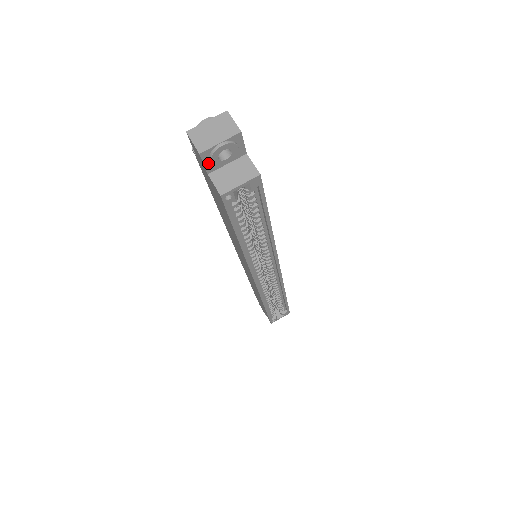
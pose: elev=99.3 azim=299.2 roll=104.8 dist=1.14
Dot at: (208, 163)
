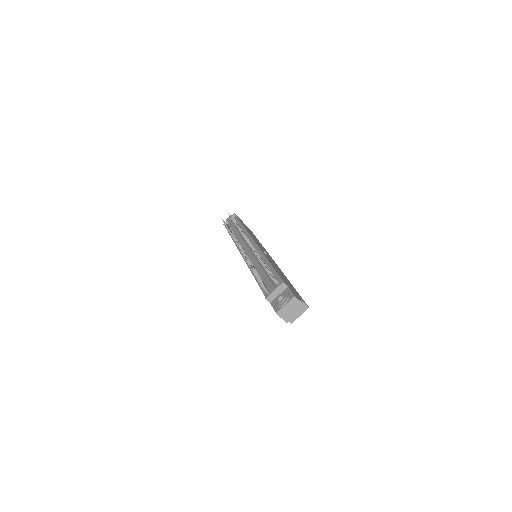
Dot at: occluded
